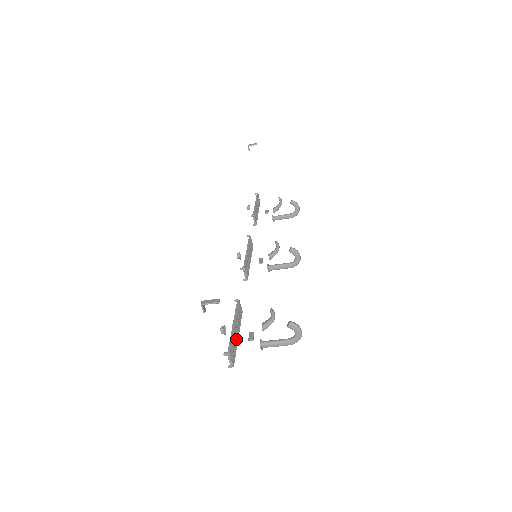
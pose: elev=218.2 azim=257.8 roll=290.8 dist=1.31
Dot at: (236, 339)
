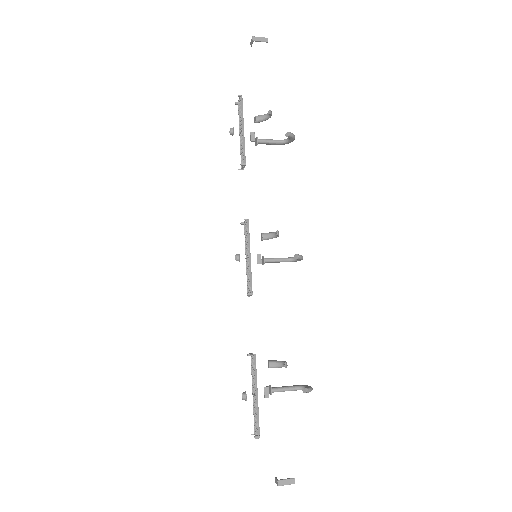
Dot at: occluded
